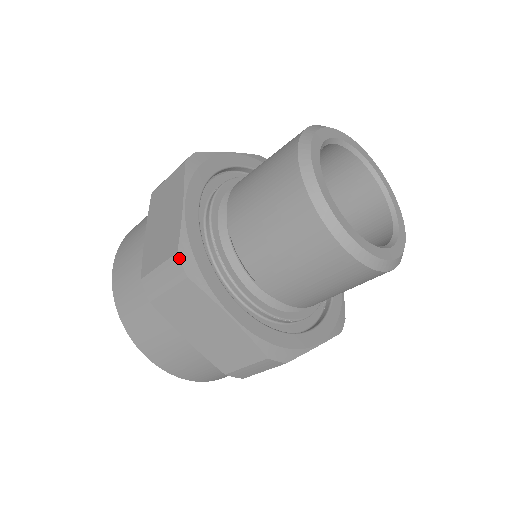
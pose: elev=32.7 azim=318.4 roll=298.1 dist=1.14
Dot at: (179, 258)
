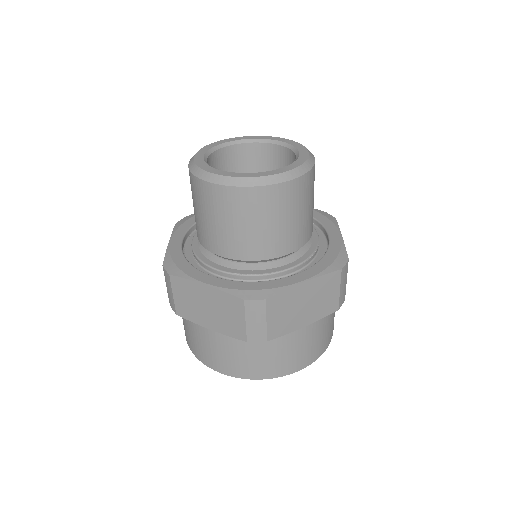
Dot at: (249, 300)
